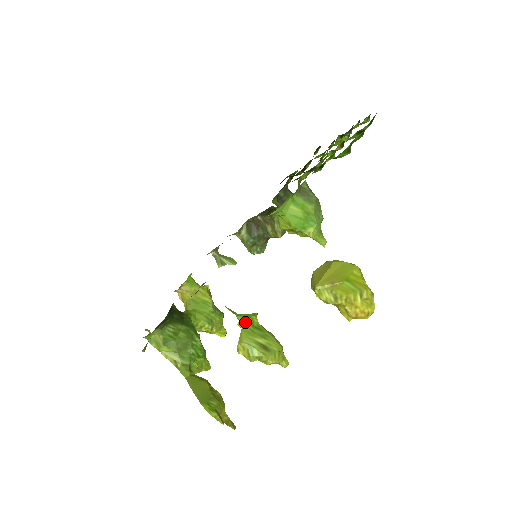
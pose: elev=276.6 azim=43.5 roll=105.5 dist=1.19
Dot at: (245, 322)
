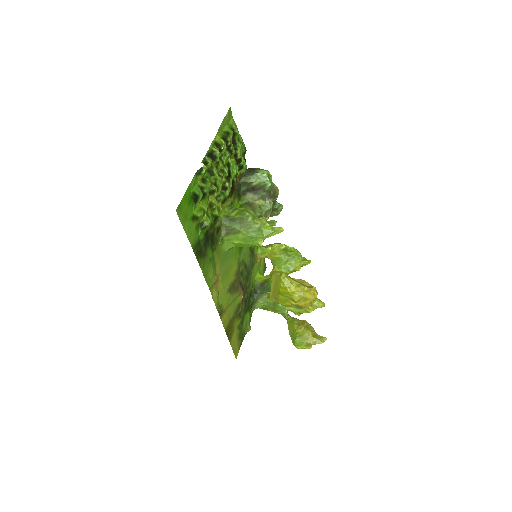
Dot at: occluded
